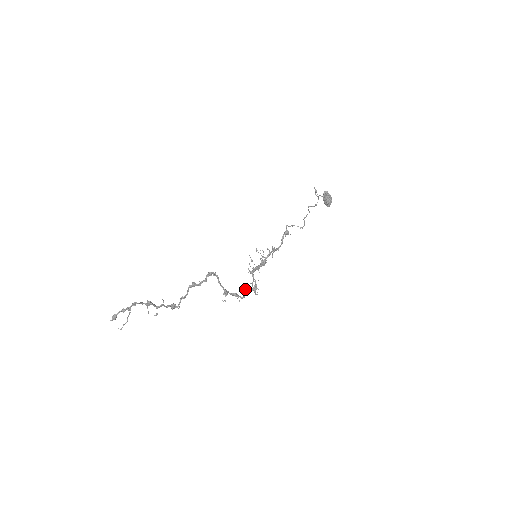
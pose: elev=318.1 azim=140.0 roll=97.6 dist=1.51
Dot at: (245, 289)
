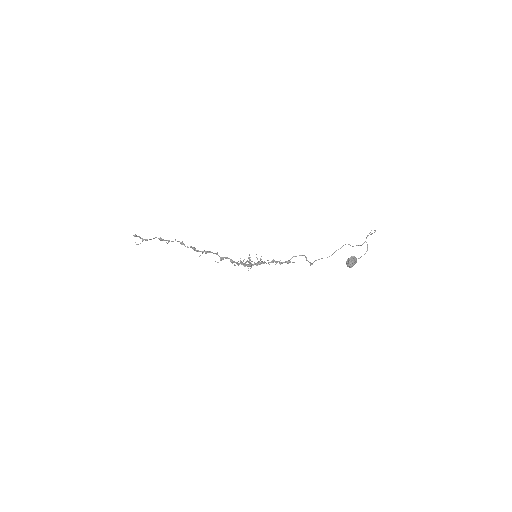
Dot at: occluded
